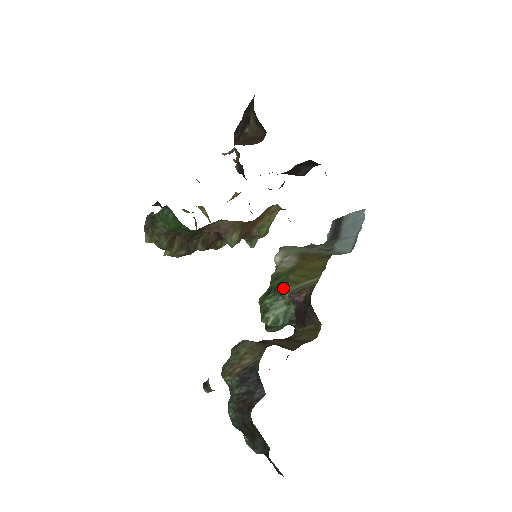
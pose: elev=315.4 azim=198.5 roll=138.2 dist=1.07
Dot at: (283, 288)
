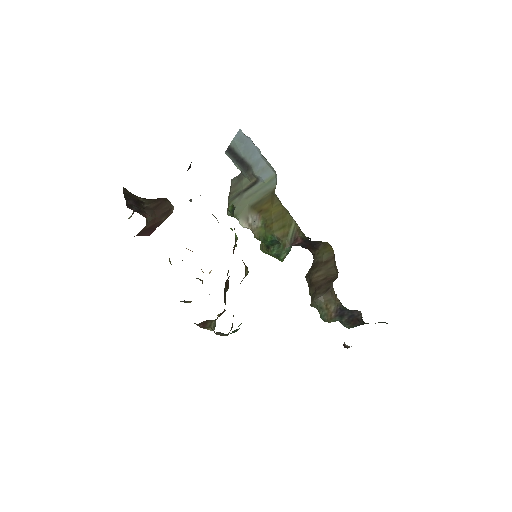
Dot at: (283, 246)
